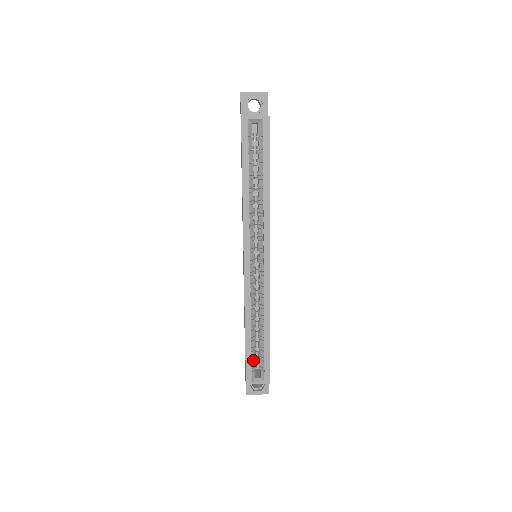
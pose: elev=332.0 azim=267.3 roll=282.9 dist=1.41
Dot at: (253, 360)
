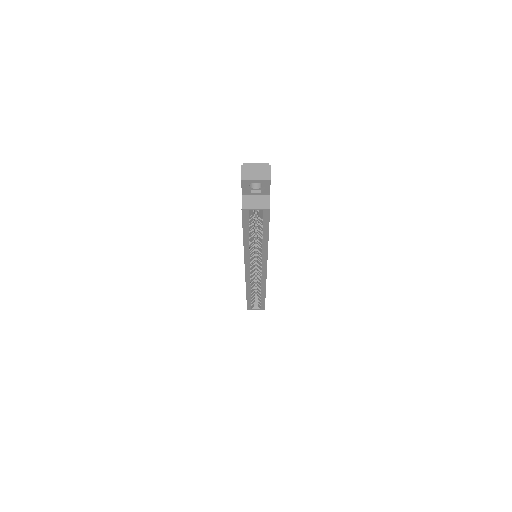
Dot at: (252, 301)
